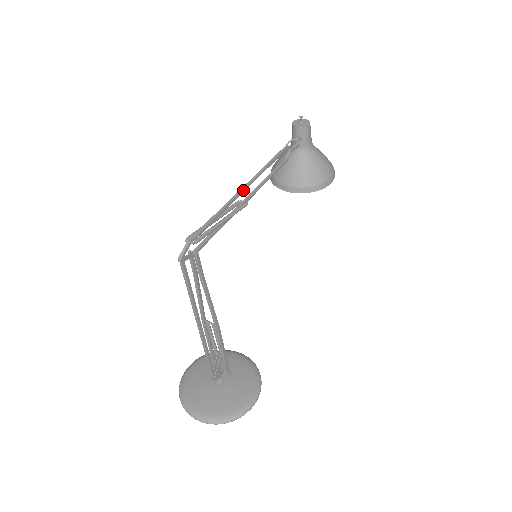
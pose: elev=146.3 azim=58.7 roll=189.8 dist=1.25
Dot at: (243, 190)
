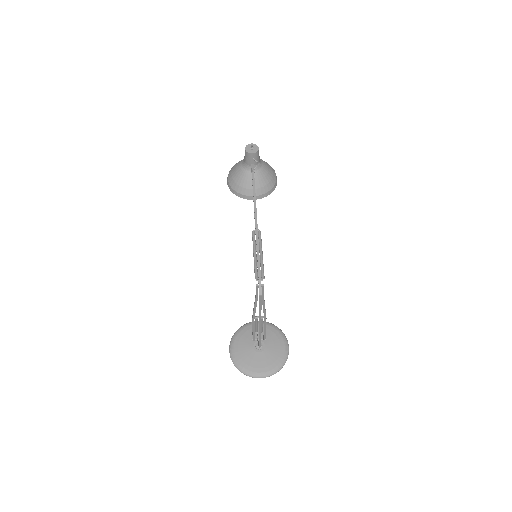
Dot at: (257, 224)
